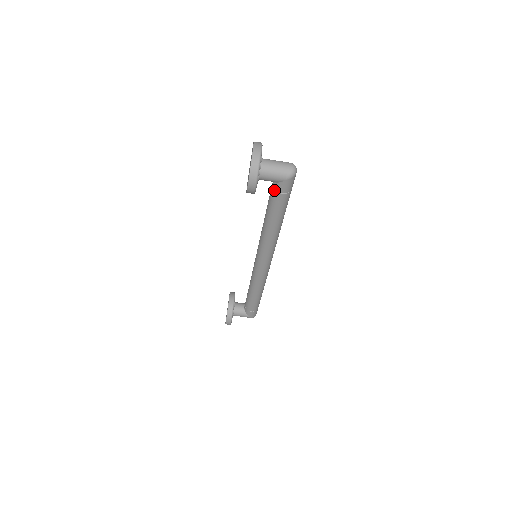
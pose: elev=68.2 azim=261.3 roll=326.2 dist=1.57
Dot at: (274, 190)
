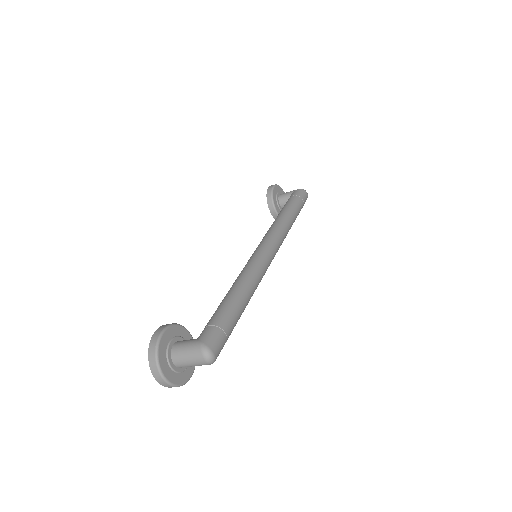
Dot at: occluded
